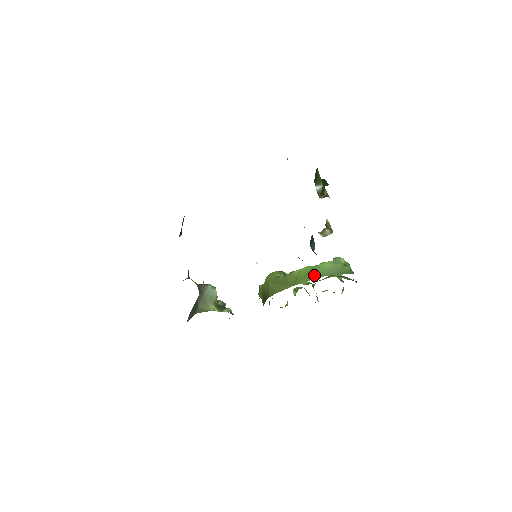
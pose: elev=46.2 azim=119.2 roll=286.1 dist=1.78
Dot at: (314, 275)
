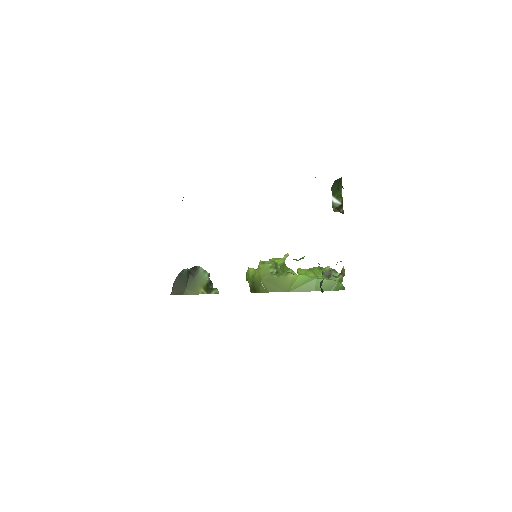
Dot at: (309, 288)
